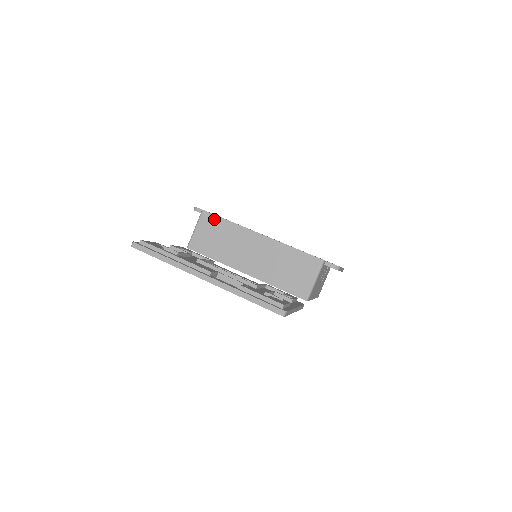
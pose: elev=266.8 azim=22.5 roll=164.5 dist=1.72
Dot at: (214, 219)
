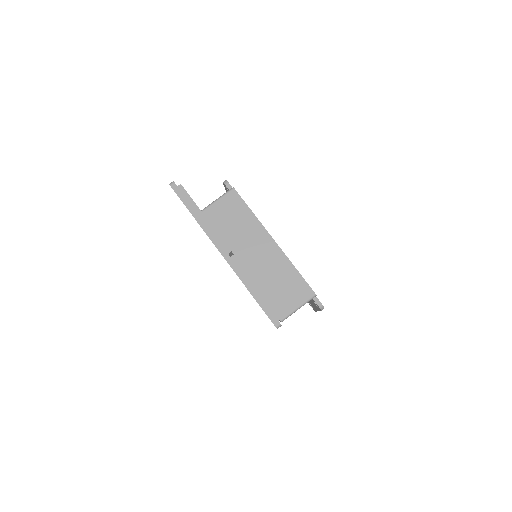
Dot at: (239, 202)
